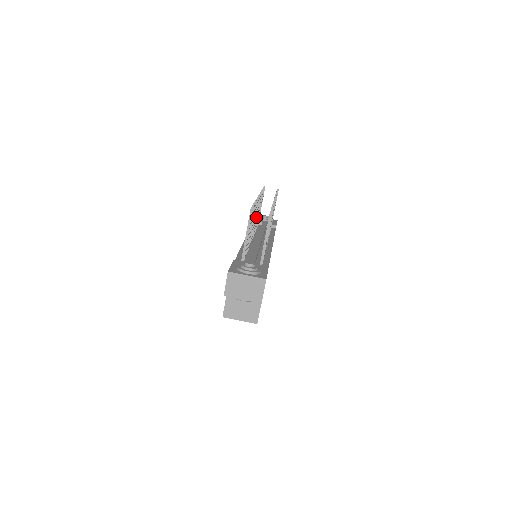
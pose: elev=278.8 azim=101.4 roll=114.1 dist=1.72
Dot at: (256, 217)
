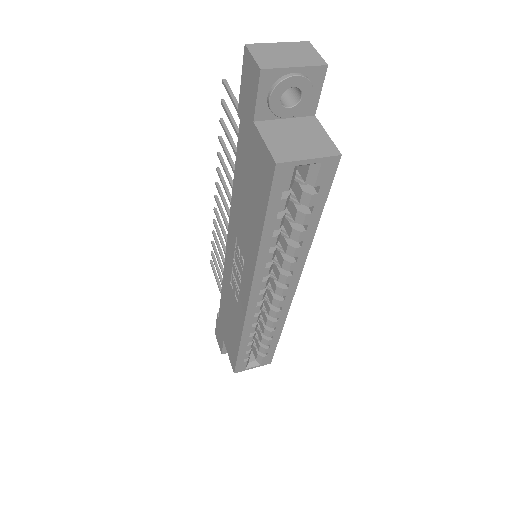
Dot at: (226, 219)
